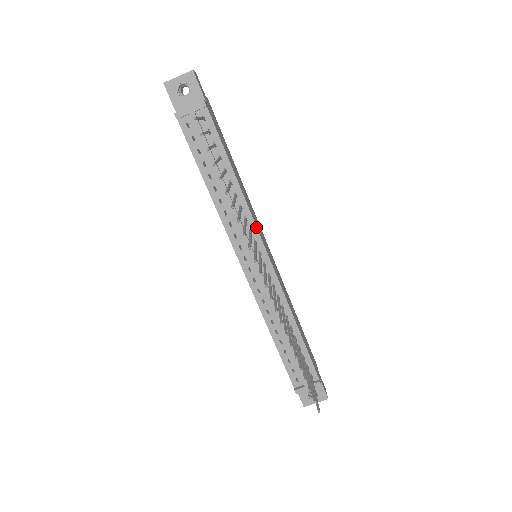
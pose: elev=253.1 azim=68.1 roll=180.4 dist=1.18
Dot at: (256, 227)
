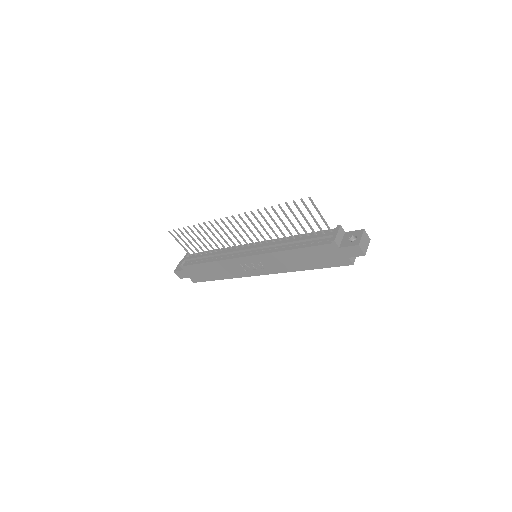
Dot at: (239, 246)
